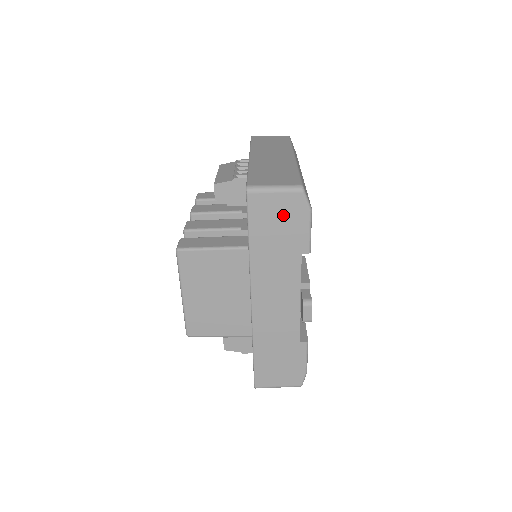
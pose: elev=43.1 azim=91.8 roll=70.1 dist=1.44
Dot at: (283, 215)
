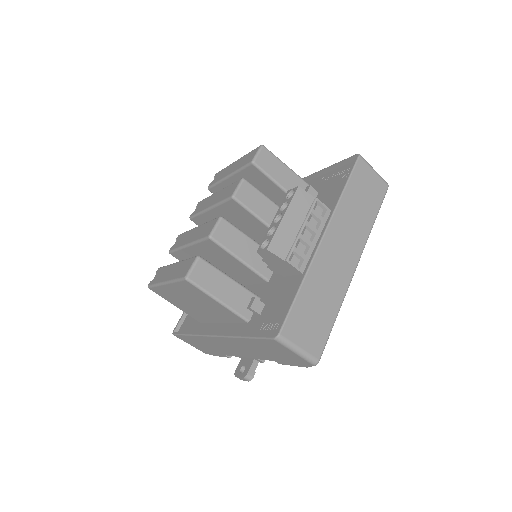
Dot at: (286, 355)
